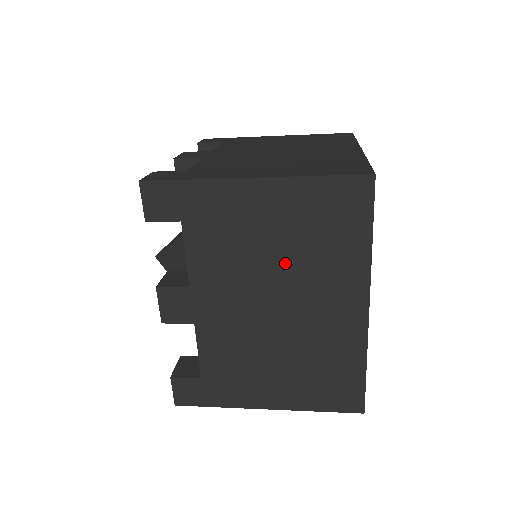
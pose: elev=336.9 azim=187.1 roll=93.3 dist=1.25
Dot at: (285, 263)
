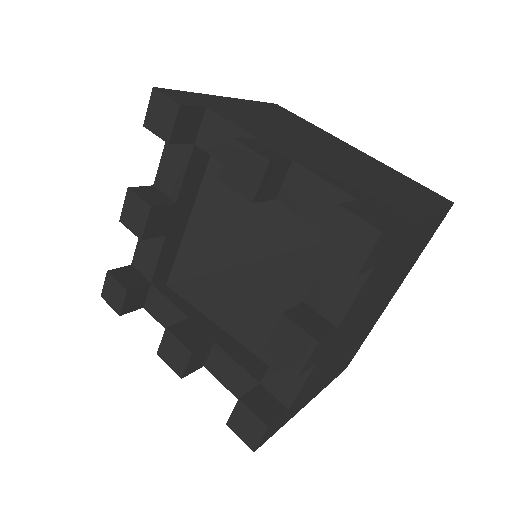
Dot at: (390, 280)
